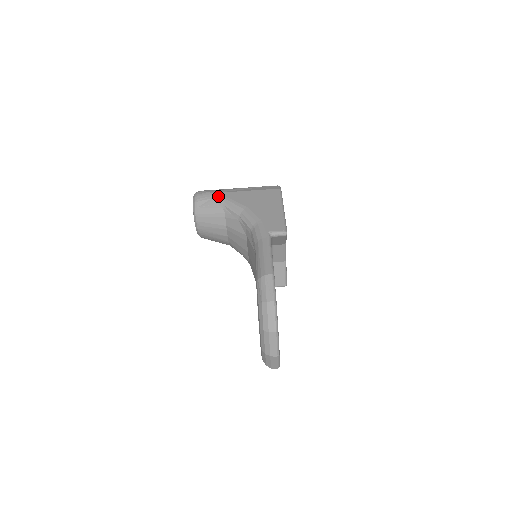
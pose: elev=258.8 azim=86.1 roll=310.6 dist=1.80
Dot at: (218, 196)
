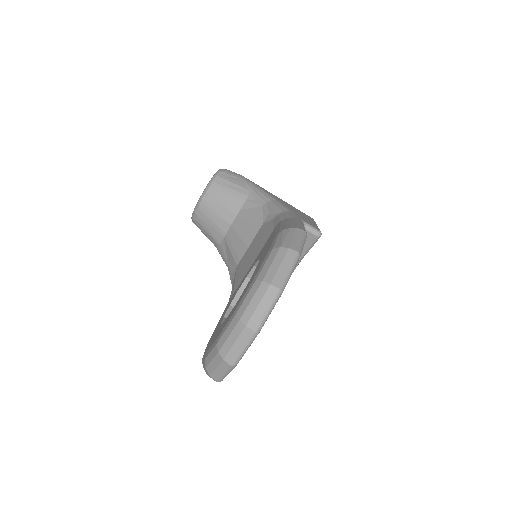
Dot at: (249, 180)
